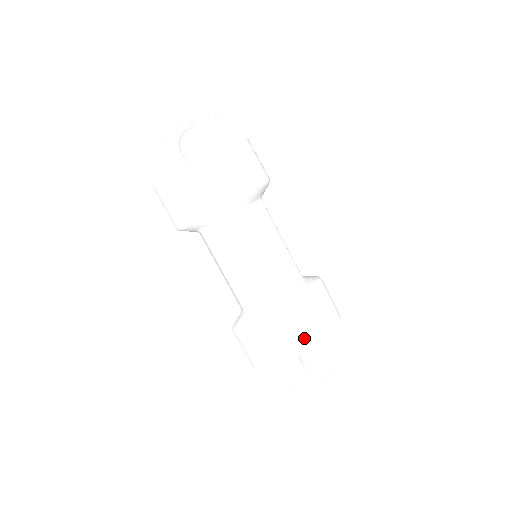
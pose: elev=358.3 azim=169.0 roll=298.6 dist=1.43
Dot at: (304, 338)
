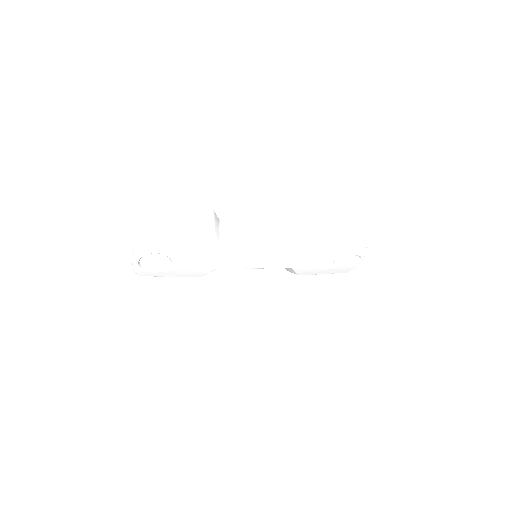
Dot at: (330, 262)
